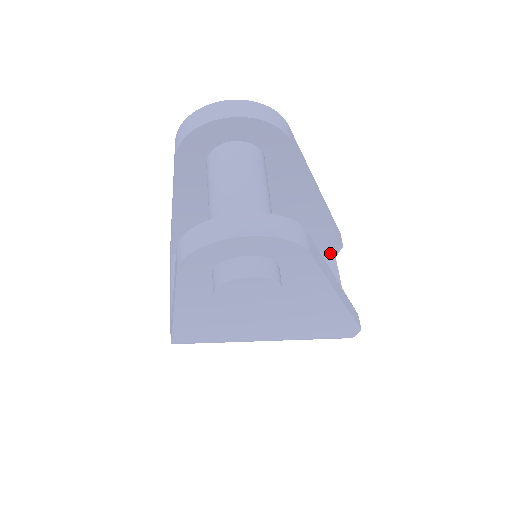
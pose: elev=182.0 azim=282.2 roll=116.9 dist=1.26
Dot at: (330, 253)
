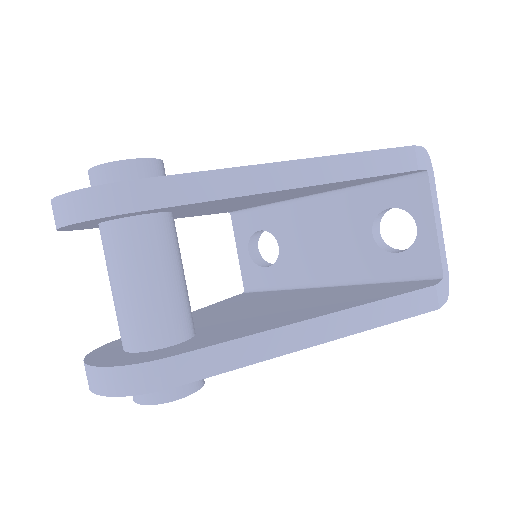
Dot at: (411, 173)
